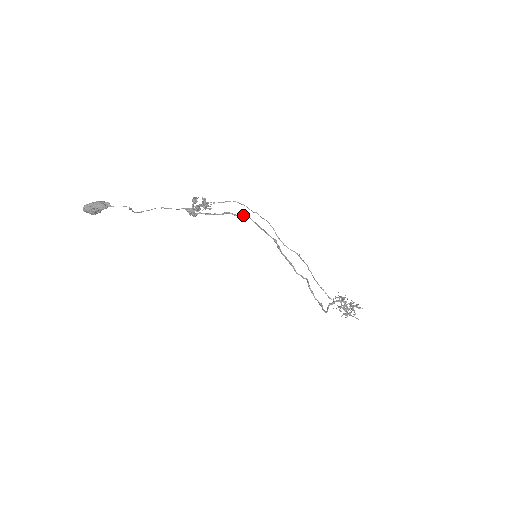
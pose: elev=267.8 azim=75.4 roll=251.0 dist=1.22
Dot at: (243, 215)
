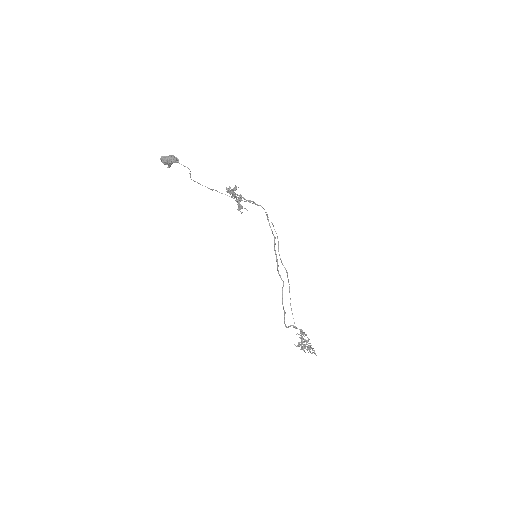
Dot at: (262, 207)
